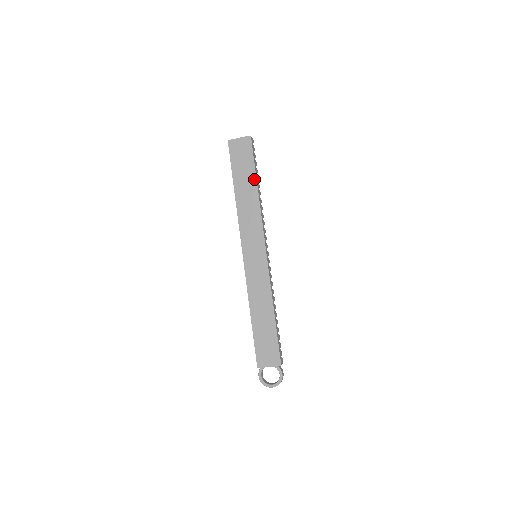
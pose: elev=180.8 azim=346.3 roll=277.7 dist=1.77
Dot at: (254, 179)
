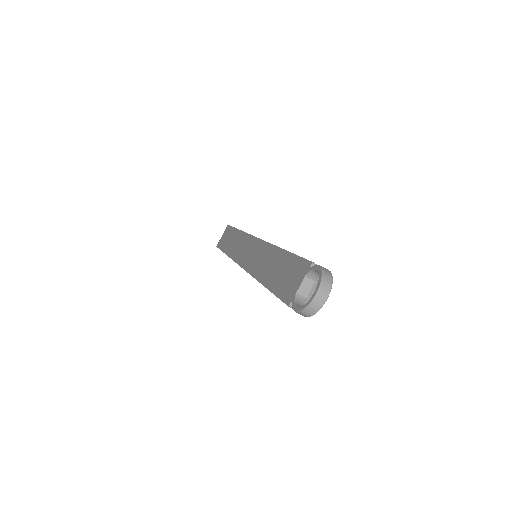
Dot at: (235, 231)
